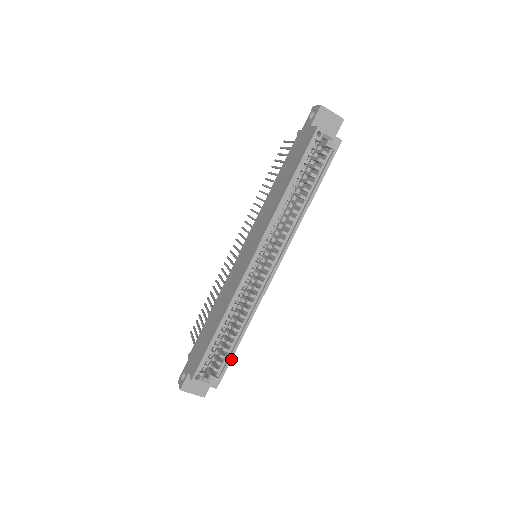
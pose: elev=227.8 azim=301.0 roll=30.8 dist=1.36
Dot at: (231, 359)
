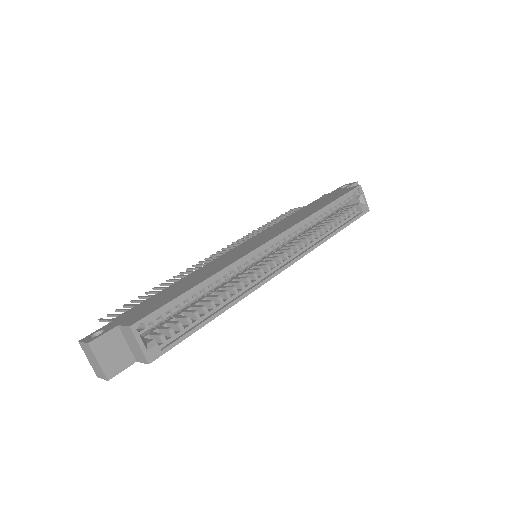
Dot at: (190, 335)
